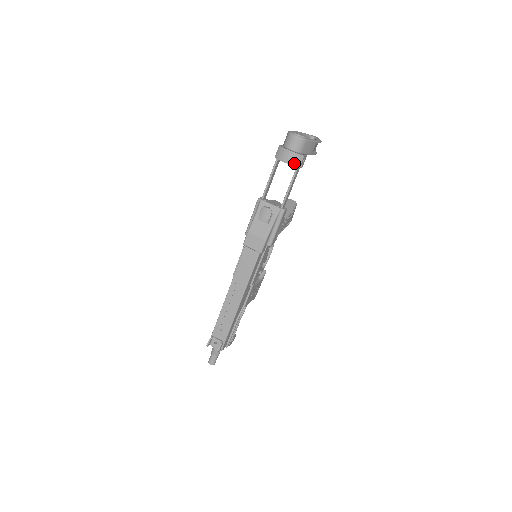
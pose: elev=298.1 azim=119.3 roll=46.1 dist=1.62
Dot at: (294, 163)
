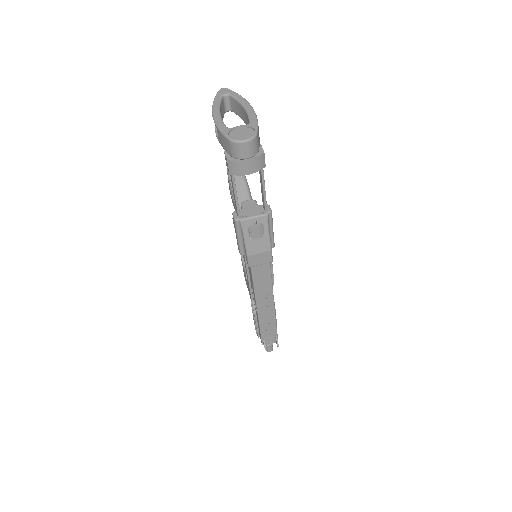
Dot at: (259, 168)
